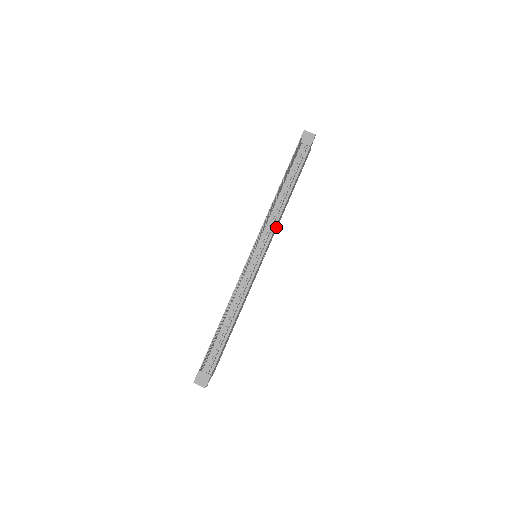
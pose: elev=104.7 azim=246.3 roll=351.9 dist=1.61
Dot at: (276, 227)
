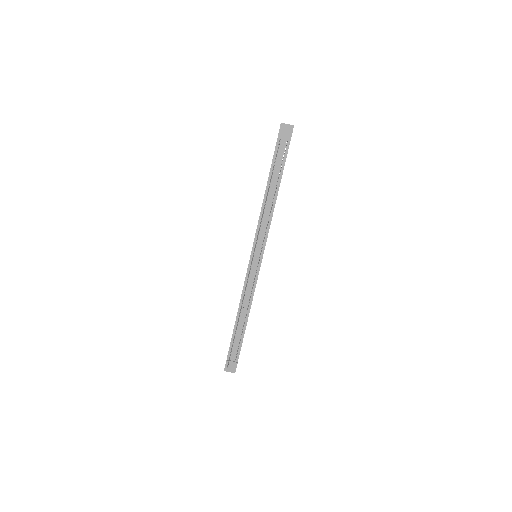
Dot at: occluded
